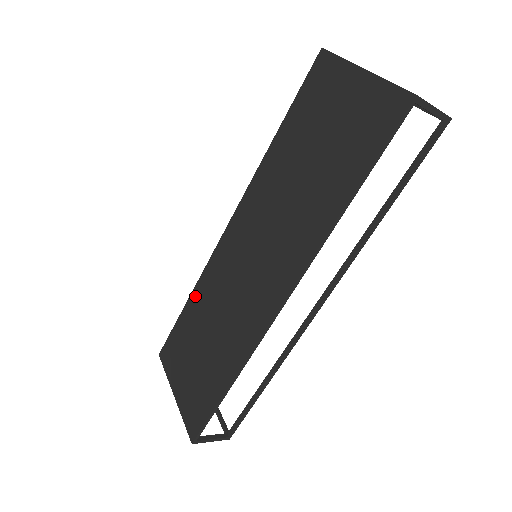
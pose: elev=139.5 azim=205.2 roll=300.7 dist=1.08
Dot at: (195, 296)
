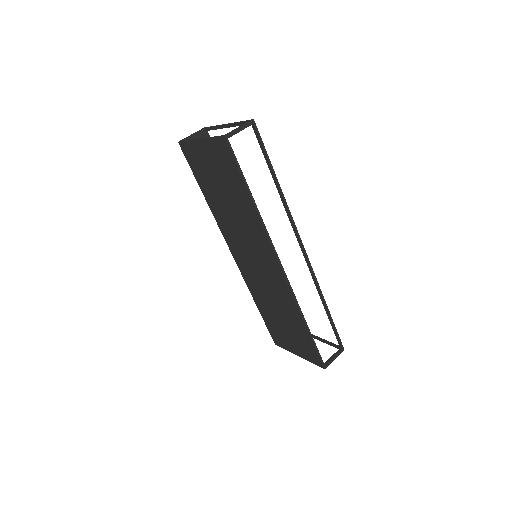
Dot at: (256, 301)
